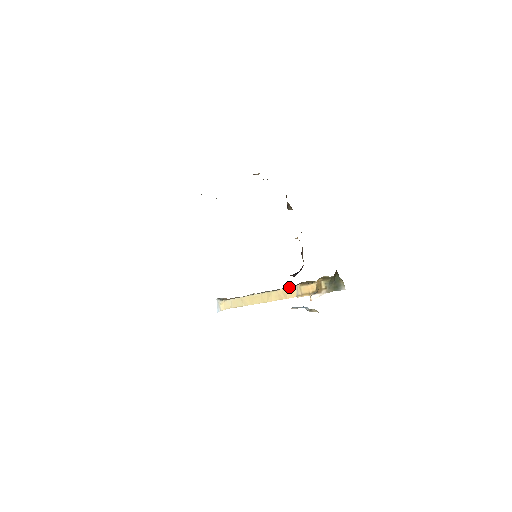
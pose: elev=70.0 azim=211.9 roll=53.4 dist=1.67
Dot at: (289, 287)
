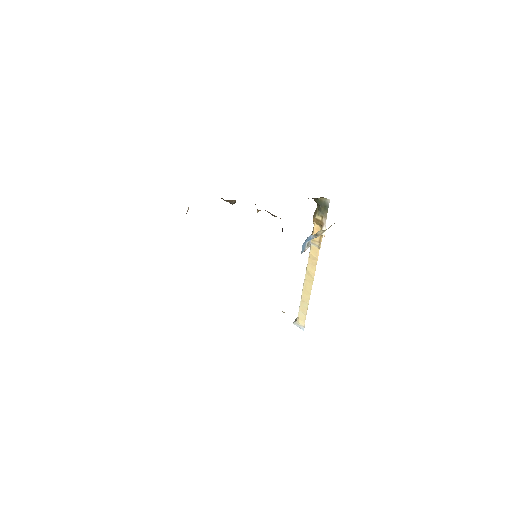
Dot at: occluded
